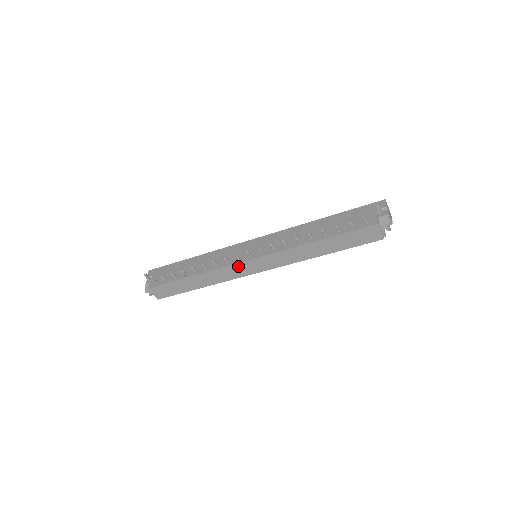
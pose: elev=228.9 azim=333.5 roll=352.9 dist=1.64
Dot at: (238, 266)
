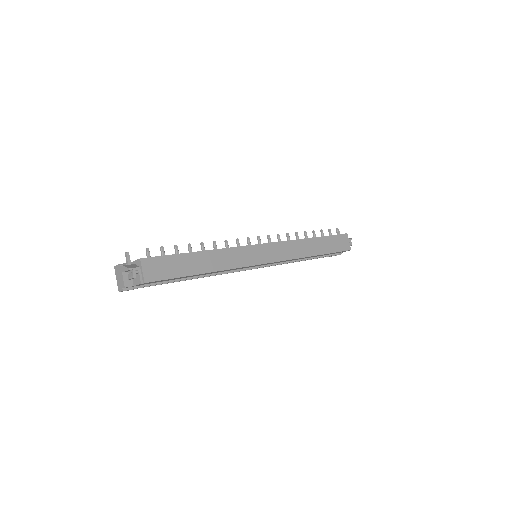
Dot at: (251, 249)
